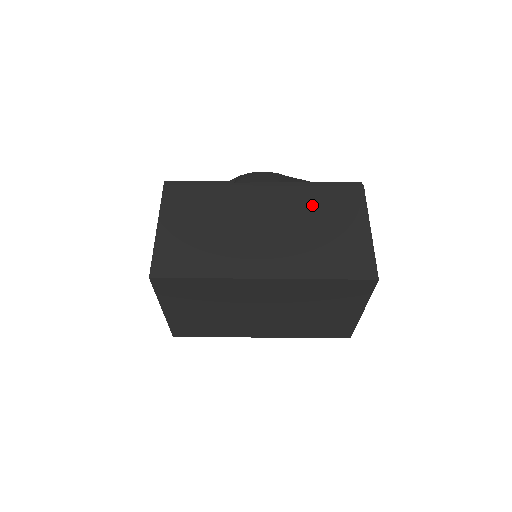
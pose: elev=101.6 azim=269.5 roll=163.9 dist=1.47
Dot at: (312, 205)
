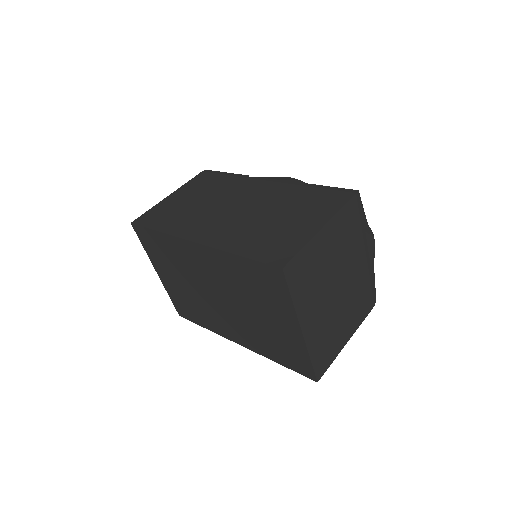
Dot at: (290, 200)
